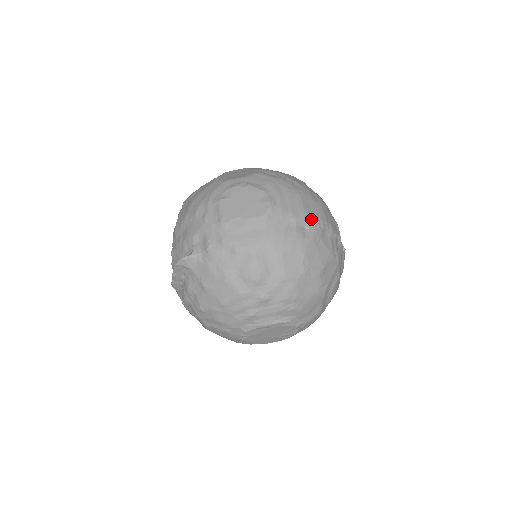
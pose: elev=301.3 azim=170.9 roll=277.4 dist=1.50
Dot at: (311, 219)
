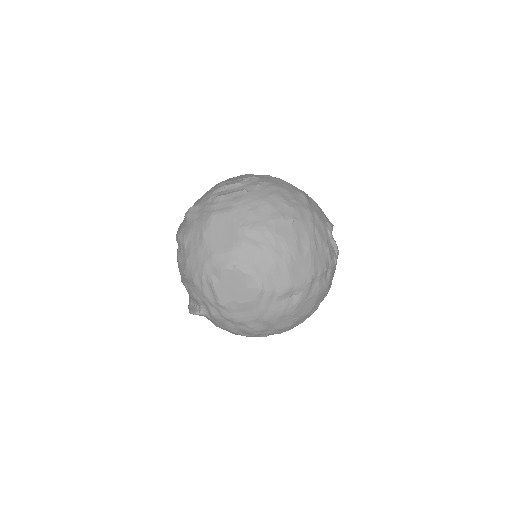
Dot at: (298, 287)
